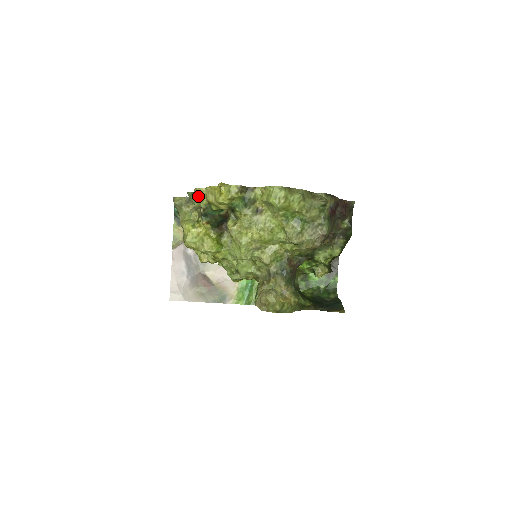
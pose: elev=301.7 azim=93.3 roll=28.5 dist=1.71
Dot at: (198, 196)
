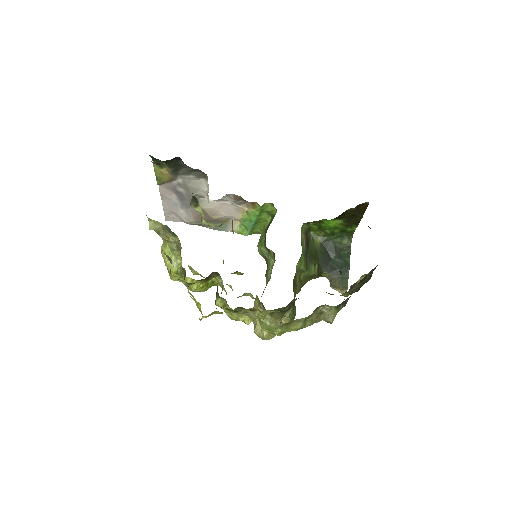
Dot at: occluded
